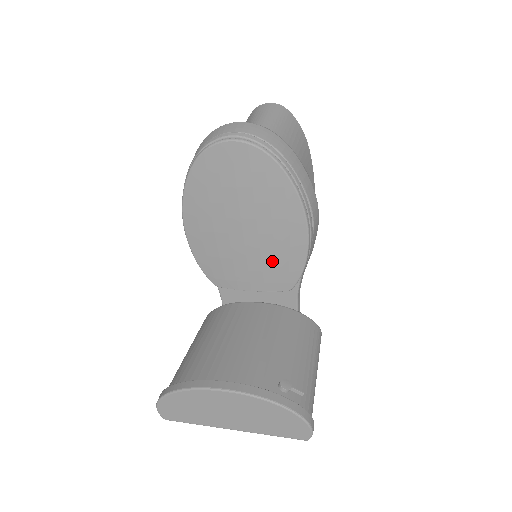
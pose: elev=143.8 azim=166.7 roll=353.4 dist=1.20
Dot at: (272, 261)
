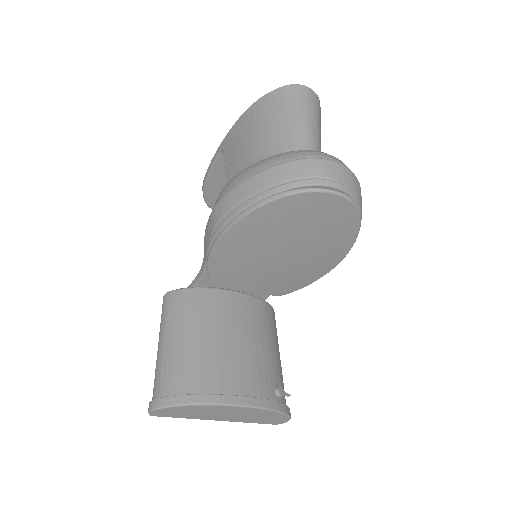
Dot at: (287, 278)
